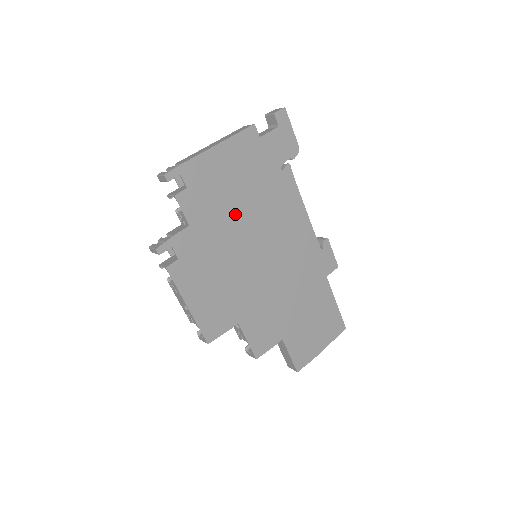
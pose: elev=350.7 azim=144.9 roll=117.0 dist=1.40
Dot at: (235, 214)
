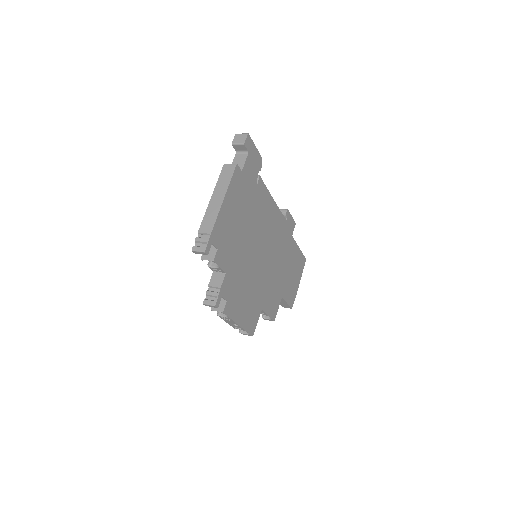
Dot at: (244, 241)
